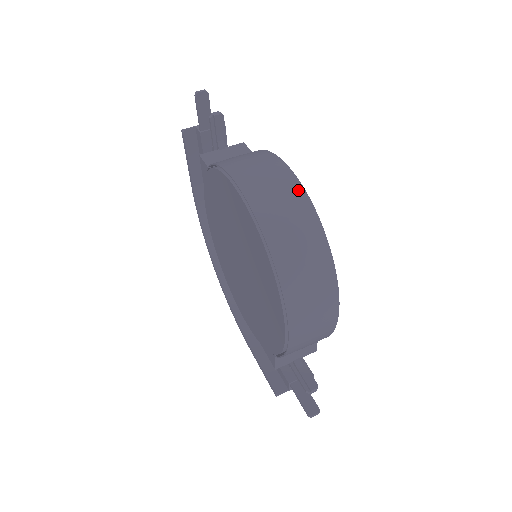
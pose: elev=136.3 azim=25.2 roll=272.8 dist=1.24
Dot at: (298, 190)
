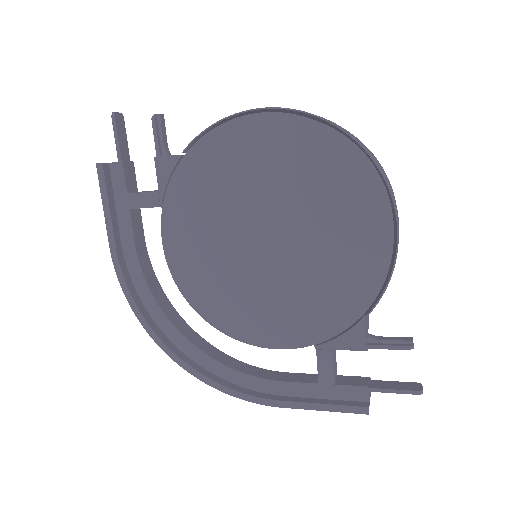
Dot at: occluded
